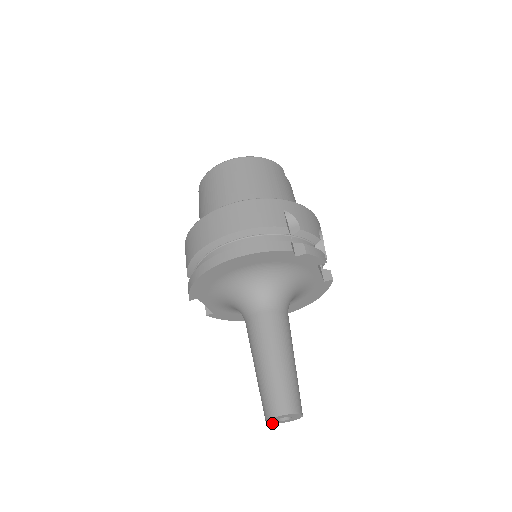
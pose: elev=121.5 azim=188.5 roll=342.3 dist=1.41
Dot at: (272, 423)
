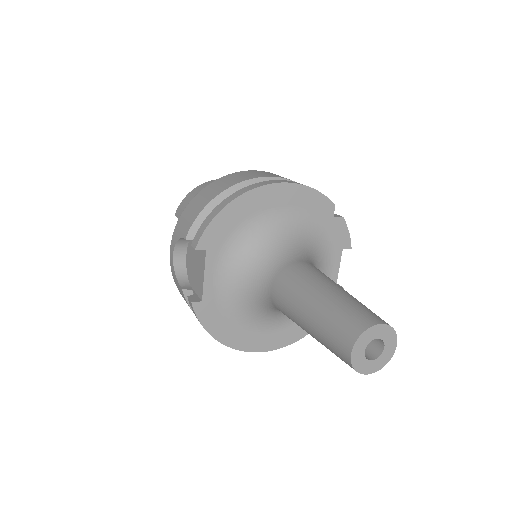
Dot at: (353, 364)
